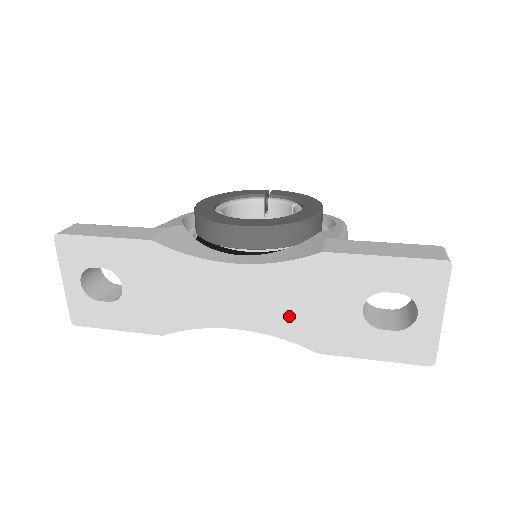
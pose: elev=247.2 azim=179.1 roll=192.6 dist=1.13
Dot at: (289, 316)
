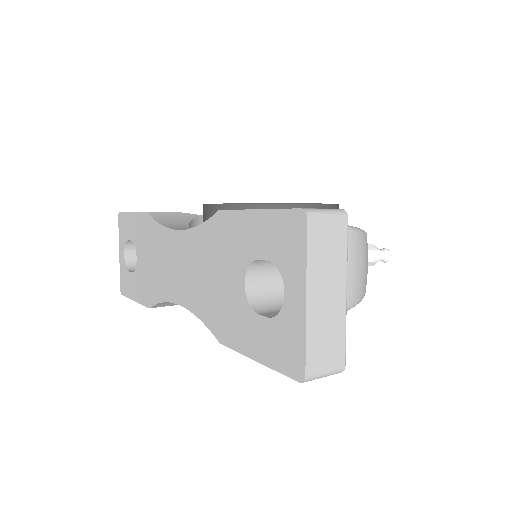
Dot at: (203, 291)
